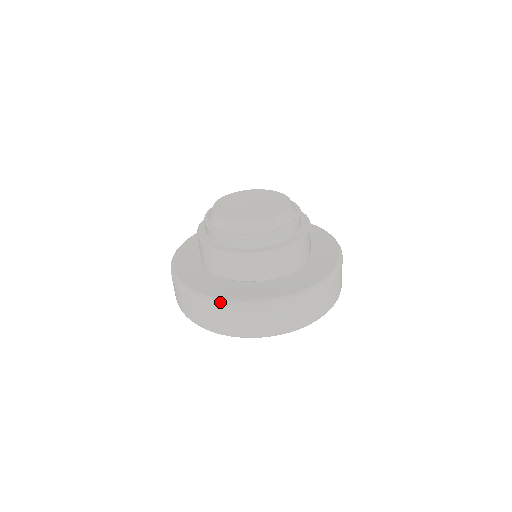
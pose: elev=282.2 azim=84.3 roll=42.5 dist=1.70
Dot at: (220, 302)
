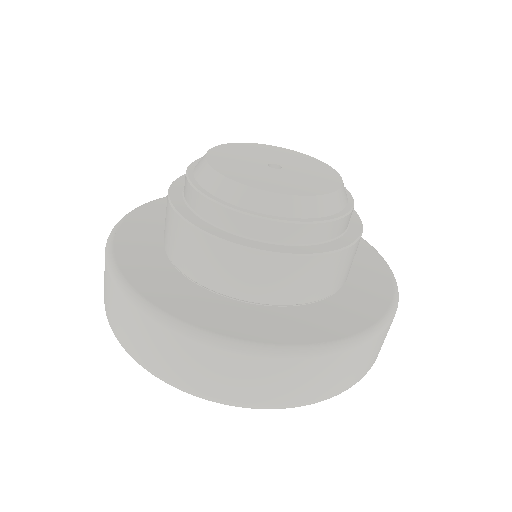
Dot at: (145, 308)
